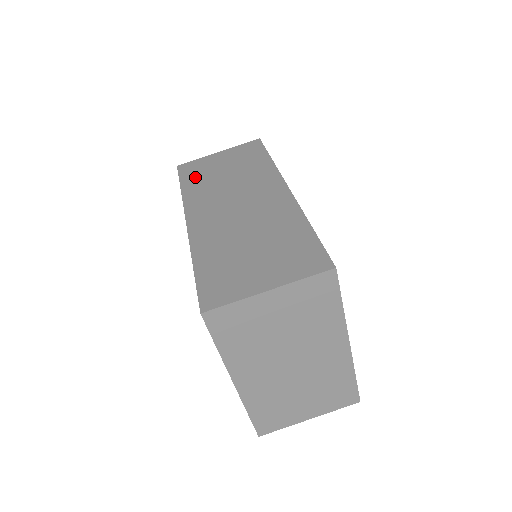
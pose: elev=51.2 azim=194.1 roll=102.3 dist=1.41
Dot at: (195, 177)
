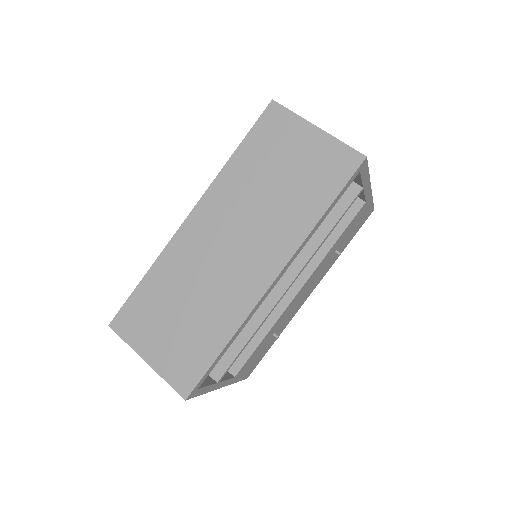
Dot at: (258, 149)
